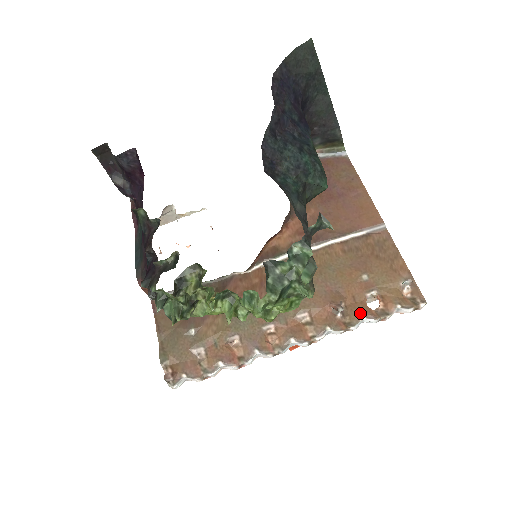
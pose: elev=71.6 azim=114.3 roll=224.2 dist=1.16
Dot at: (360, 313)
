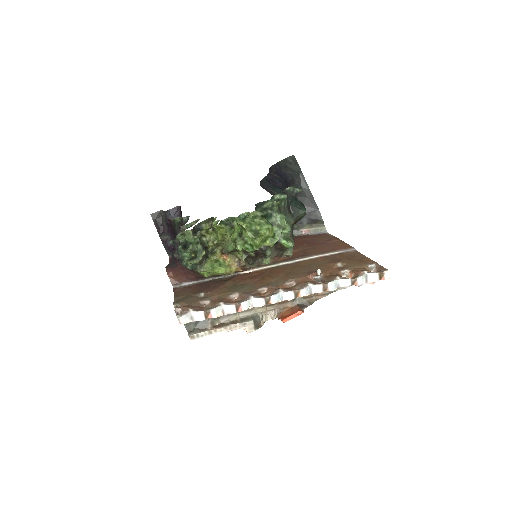
Dot at: (335, 276)
